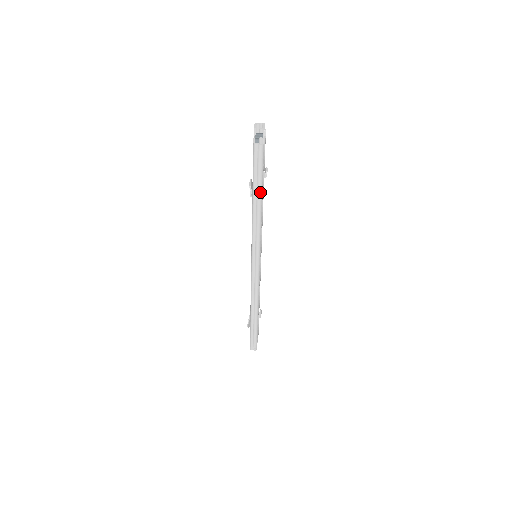
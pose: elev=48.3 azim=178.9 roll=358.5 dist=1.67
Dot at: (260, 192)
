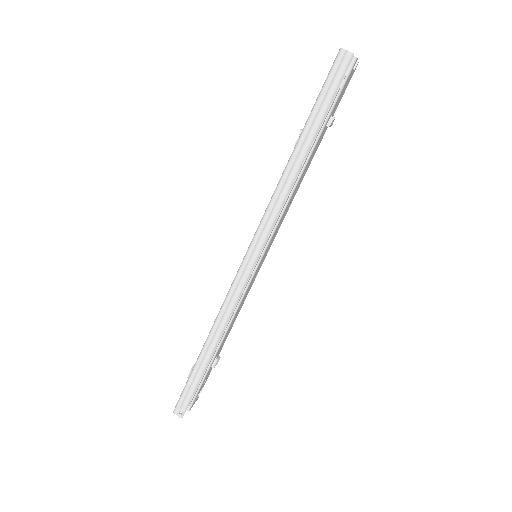
Dot at: (314, 130)
